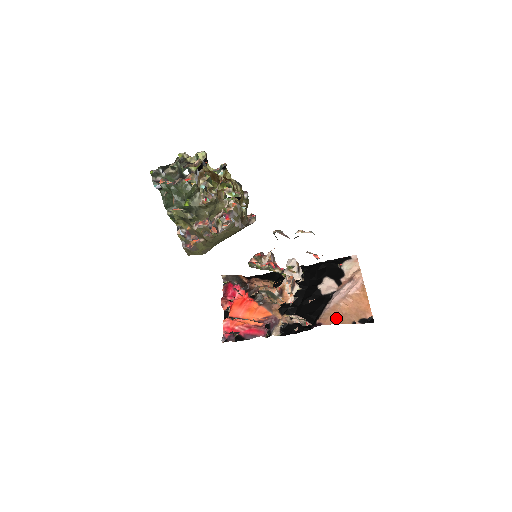
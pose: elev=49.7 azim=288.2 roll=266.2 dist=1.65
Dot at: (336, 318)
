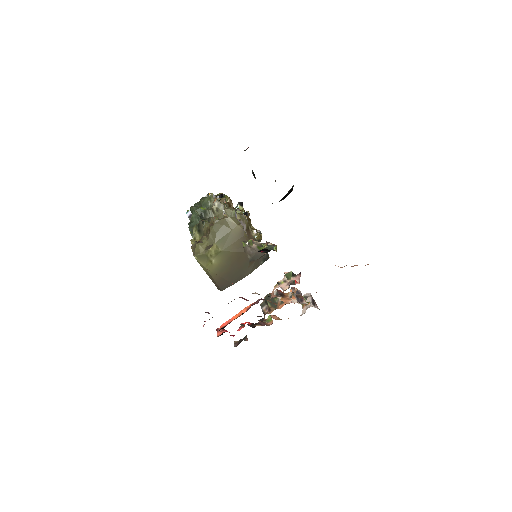
Dot at: occluded
